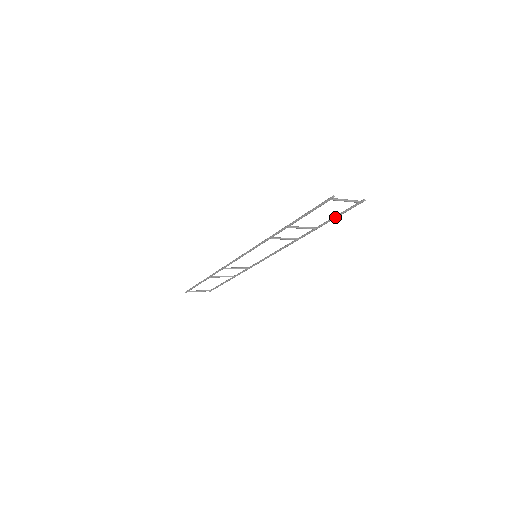
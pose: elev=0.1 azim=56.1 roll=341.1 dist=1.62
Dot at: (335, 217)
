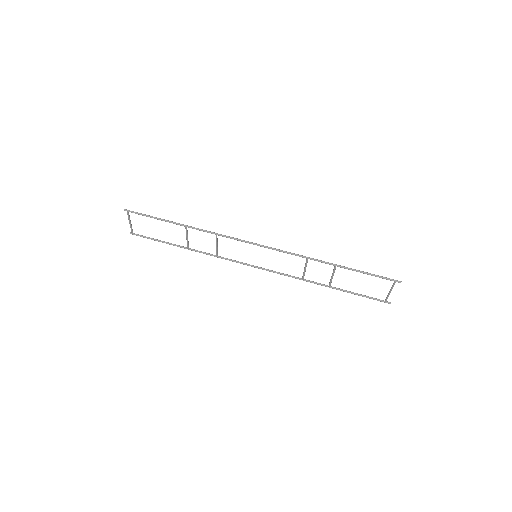
Dot at: (356, 293)
